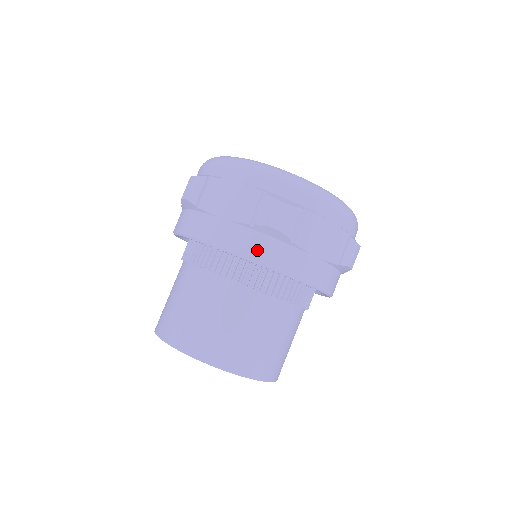
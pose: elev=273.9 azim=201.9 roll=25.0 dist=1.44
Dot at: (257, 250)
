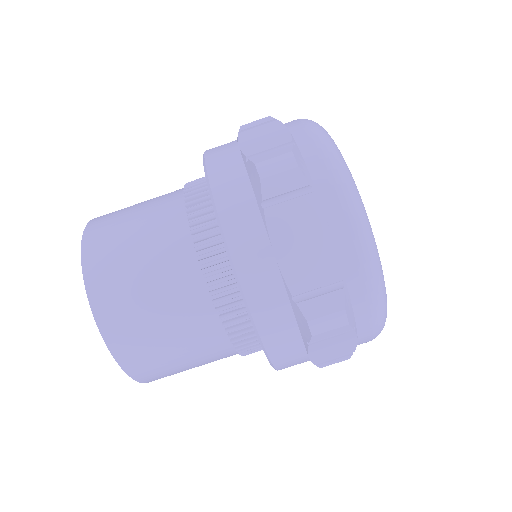
Dot at: (226, 185)
